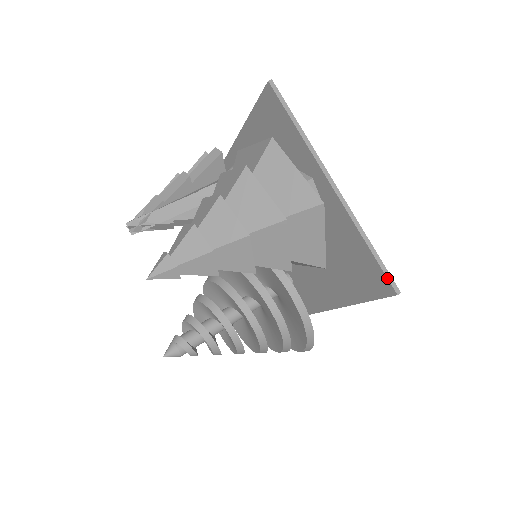
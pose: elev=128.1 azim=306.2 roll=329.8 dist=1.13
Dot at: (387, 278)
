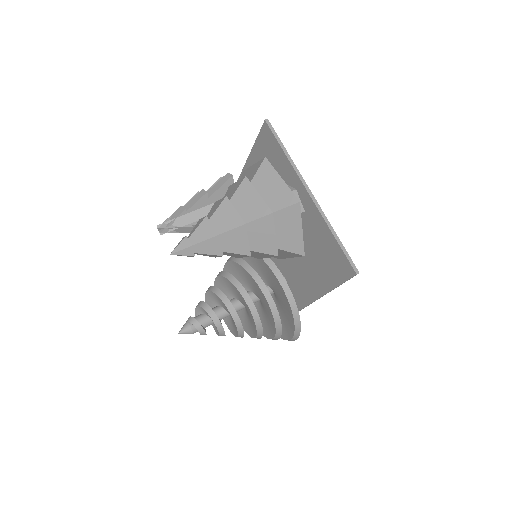
Dot at: (349, 261)
